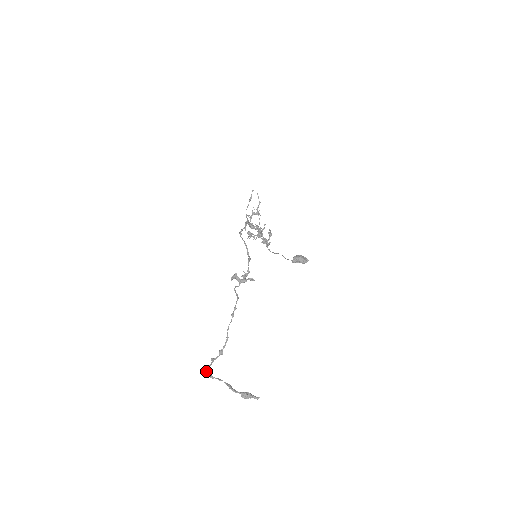
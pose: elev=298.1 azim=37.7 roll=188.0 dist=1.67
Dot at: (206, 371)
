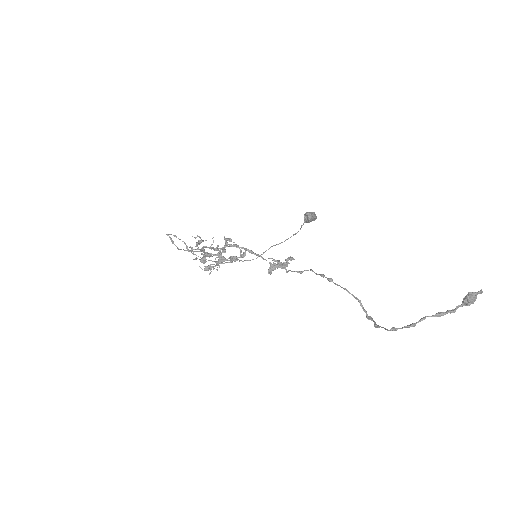
Dot at: (398, 328)
